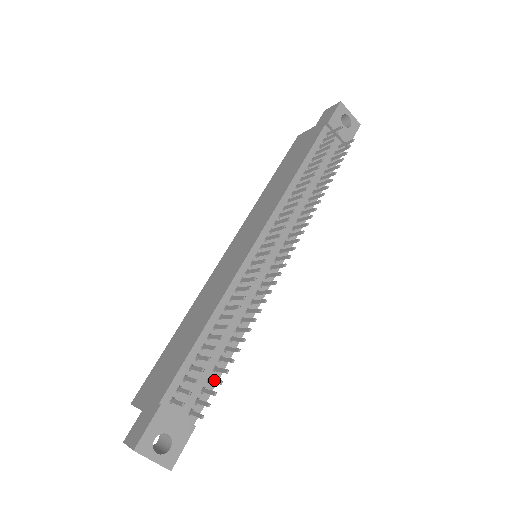
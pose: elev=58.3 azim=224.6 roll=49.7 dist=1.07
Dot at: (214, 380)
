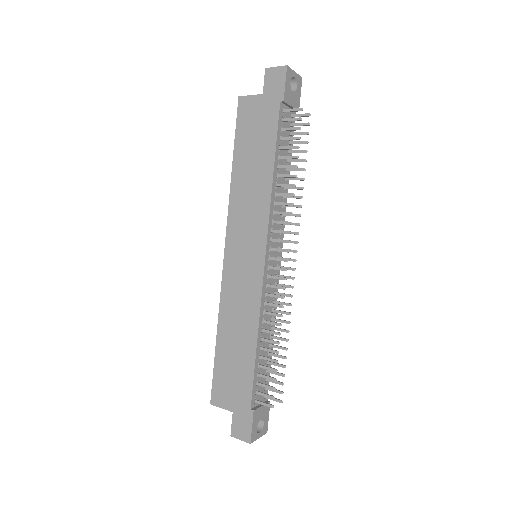
Dot at: (275, 373)
